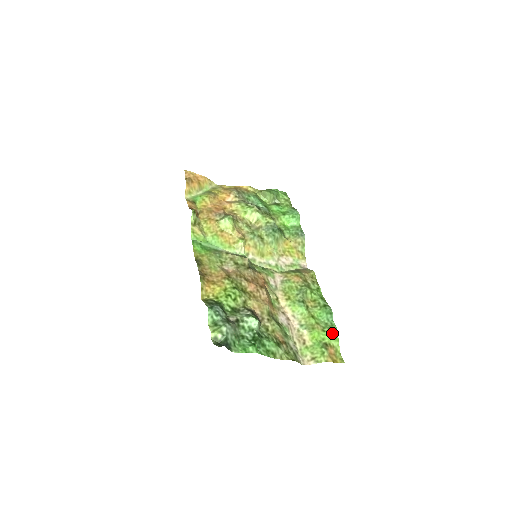
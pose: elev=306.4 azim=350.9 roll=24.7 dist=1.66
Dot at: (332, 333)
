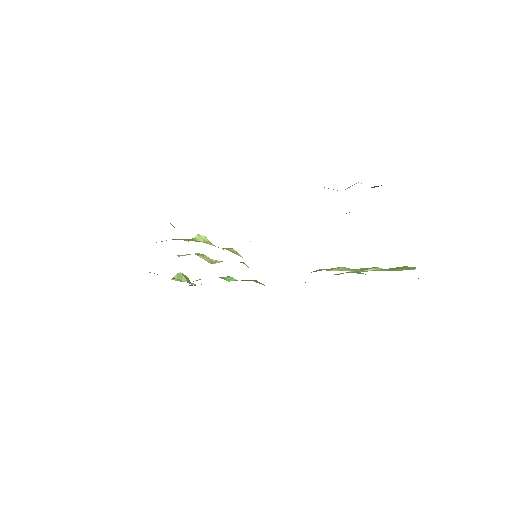
Dot at: occluded
